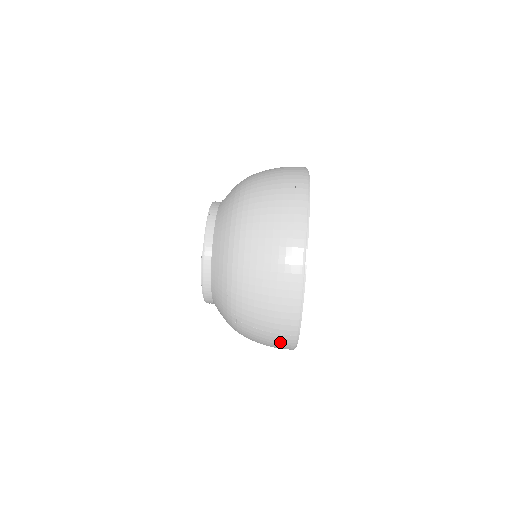
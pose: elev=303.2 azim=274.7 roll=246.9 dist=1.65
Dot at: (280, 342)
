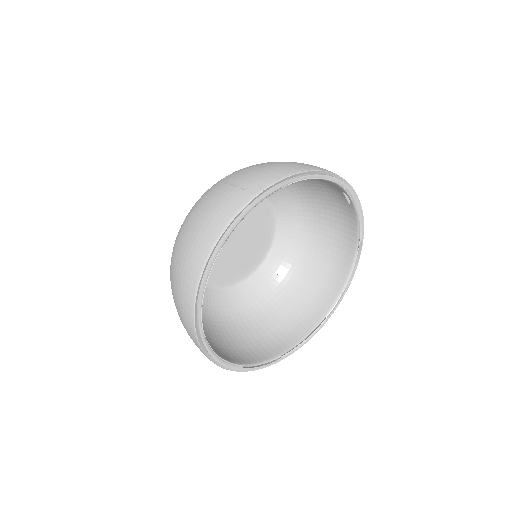
Dot at: occluded
